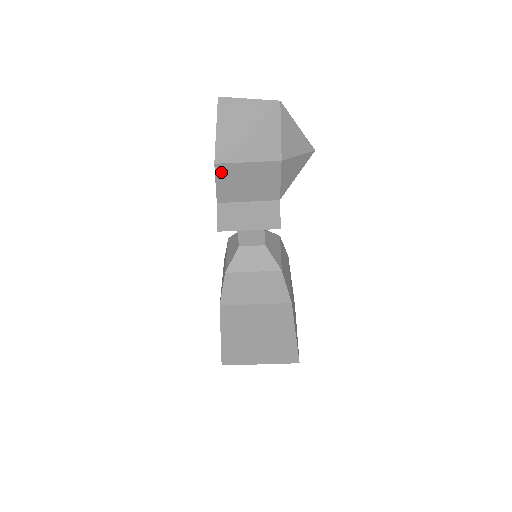
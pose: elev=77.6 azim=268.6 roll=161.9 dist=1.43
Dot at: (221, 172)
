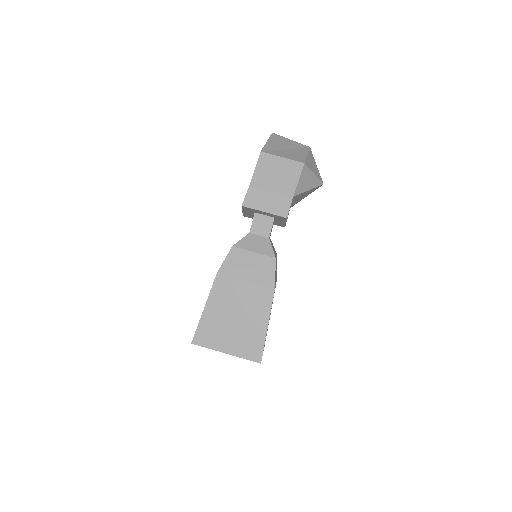
Dot at: (262, 160)
